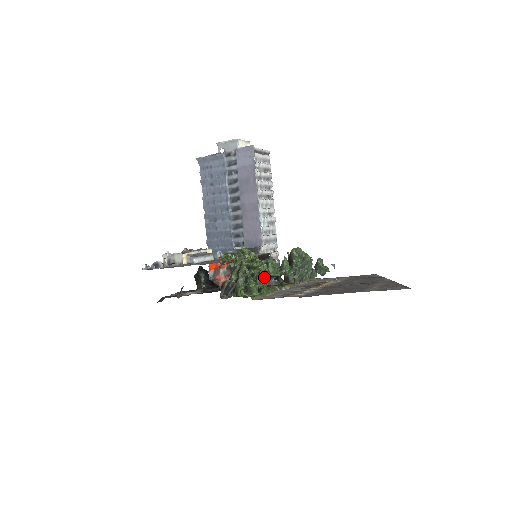
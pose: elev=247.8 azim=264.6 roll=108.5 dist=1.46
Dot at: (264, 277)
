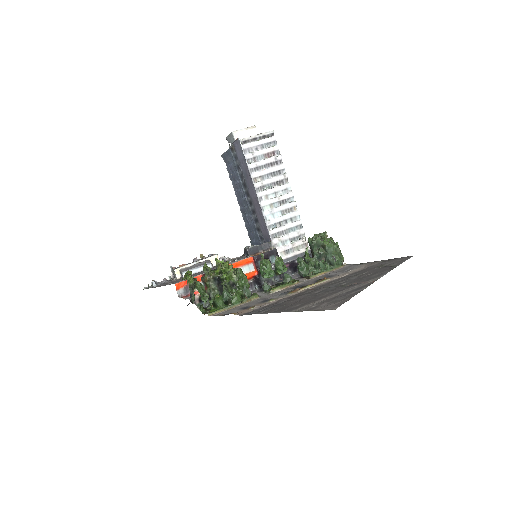
Dot at: (239, 286)
